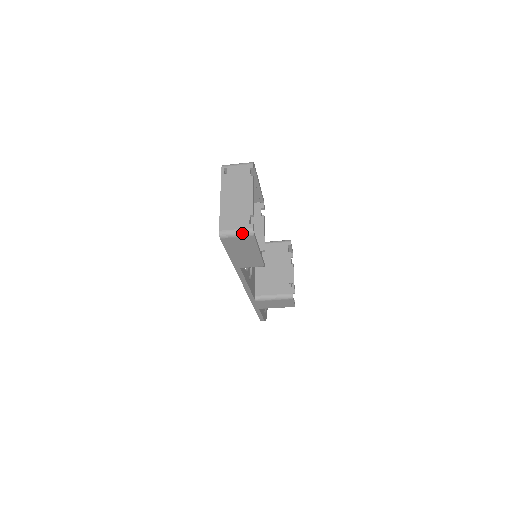
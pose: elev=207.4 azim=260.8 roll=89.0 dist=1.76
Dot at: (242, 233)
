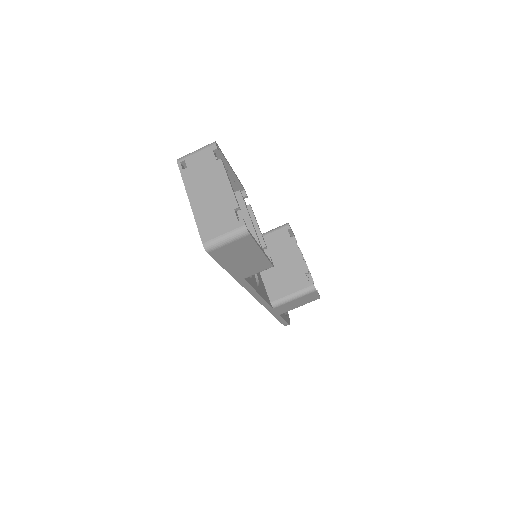
Dot at: (233, 236)
